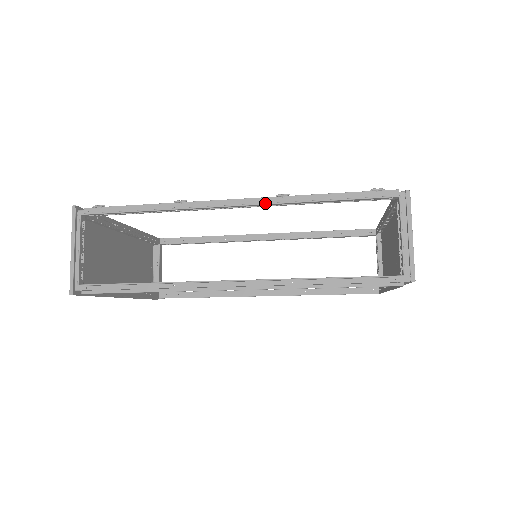
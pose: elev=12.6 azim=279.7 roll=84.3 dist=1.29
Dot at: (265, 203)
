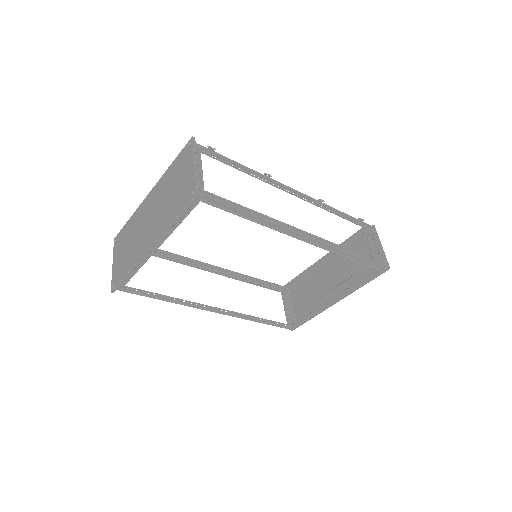
Dot at: occluded
